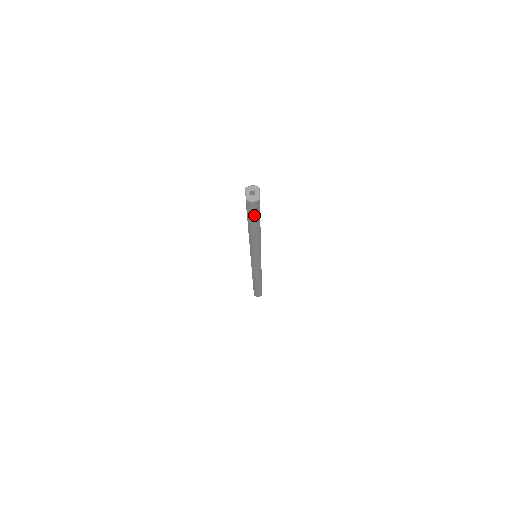
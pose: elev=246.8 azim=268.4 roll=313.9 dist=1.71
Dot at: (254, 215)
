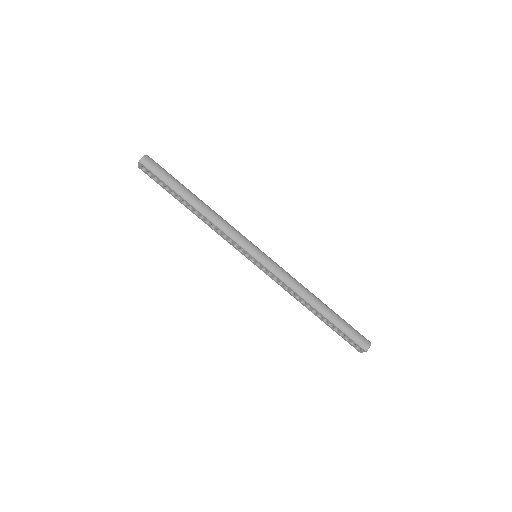
Dot at: (164, 174)
